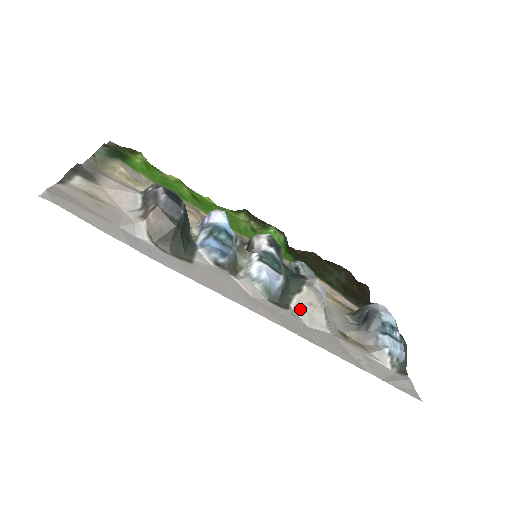
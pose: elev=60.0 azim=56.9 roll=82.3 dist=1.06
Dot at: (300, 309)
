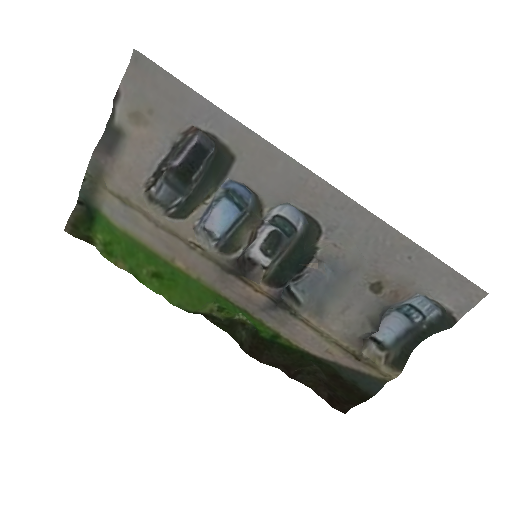
Dot at: (330, 240)
